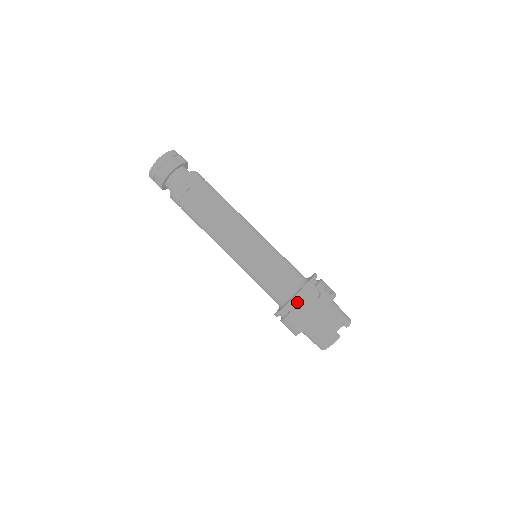
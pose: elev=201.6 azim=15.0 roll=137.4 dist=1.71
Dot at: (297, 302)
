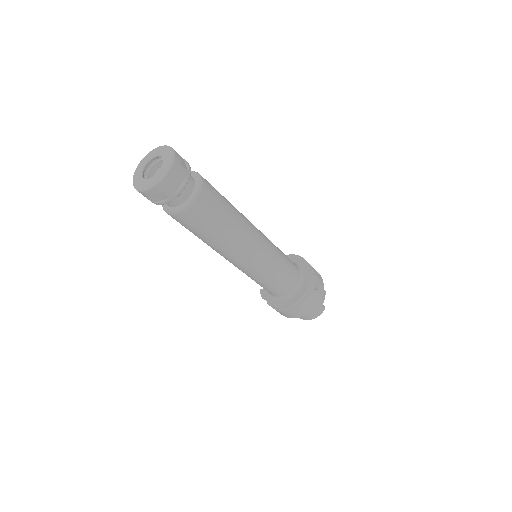
Dot at: occluded
